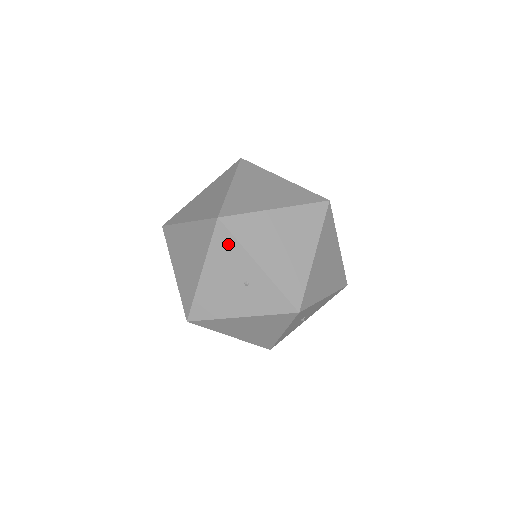
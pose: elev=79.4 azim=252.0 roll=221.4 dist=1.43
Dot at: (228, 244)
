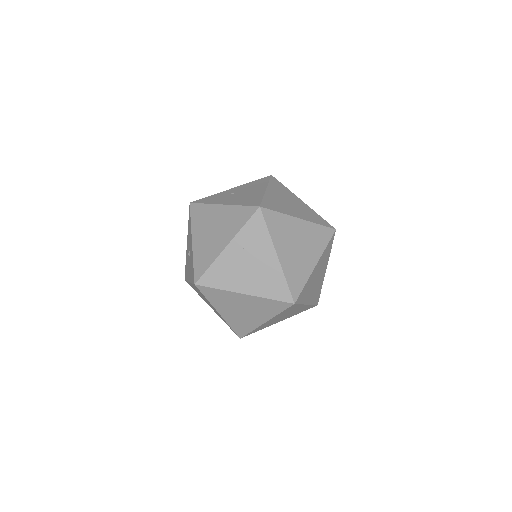
Dot at: occluded
